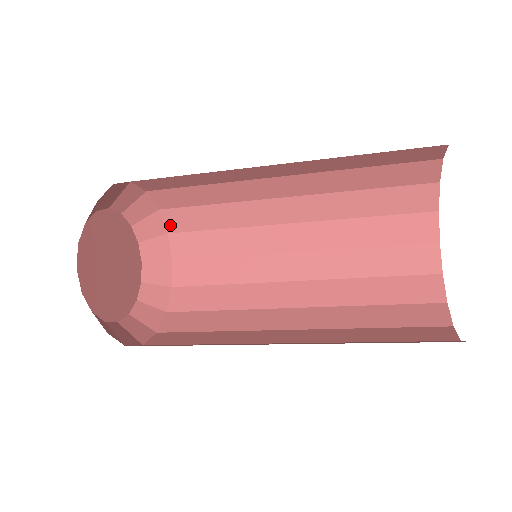
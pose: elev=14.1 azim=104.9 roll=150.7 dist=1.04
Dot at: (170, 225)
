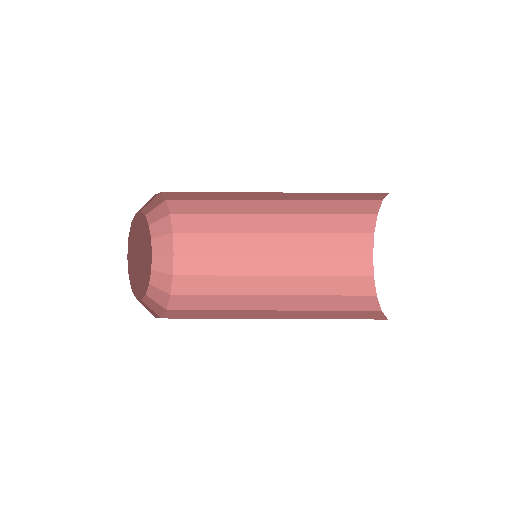
Dot at: occluded
